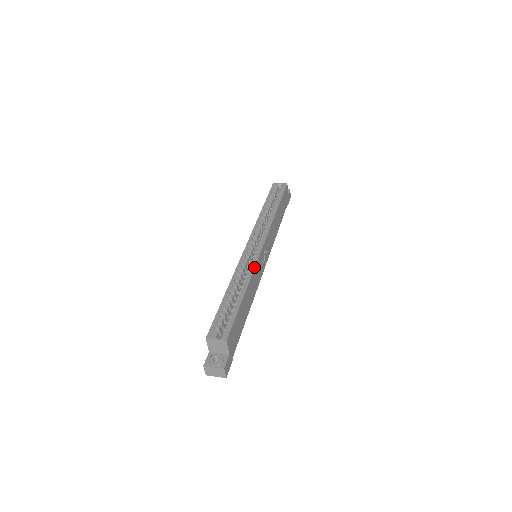
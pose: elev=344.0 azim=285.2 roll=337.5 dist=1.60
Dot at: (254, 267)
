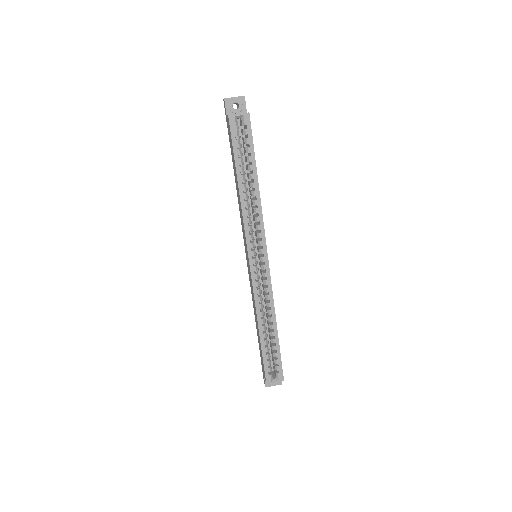
Dot at: (272, 295)
